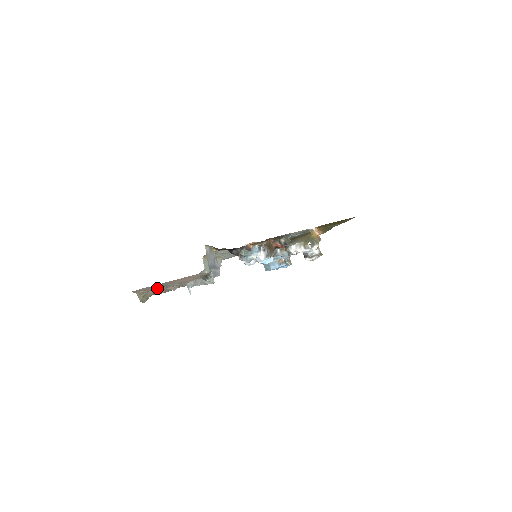
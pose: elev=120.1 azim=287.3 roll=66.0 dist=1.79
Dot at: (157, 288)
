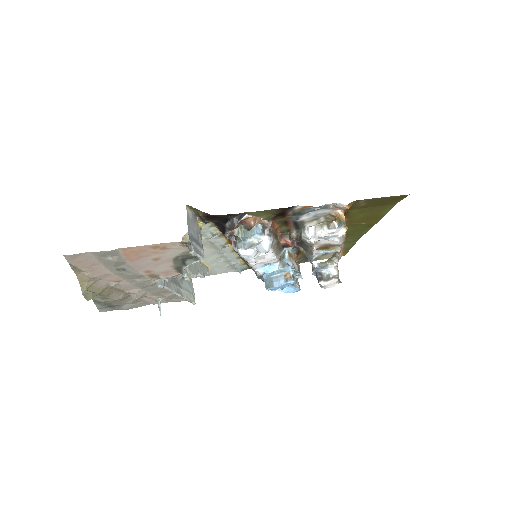
Dot at: (111, 277)
